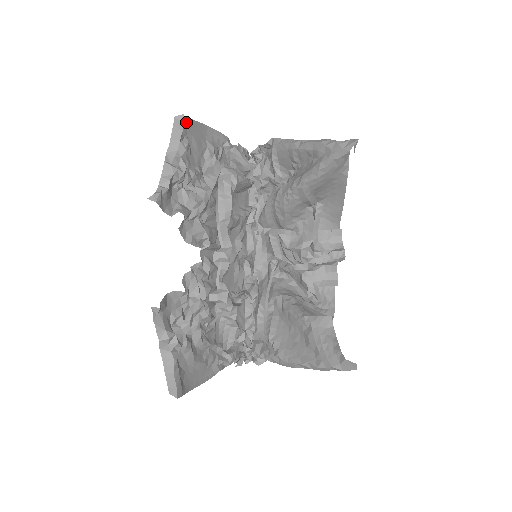
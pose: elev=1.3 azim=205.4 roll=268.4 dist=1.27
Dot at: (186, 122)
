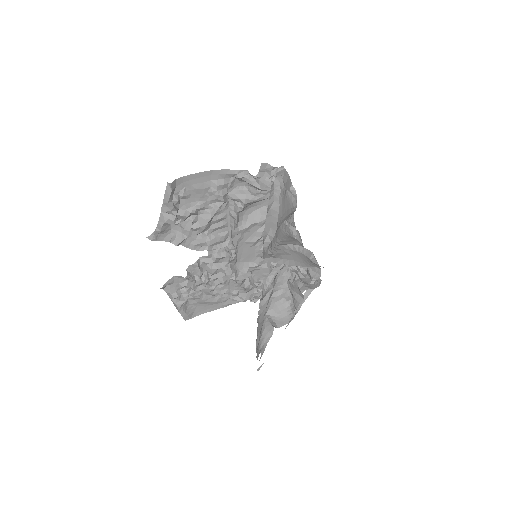
Dot at: (182, 180)
